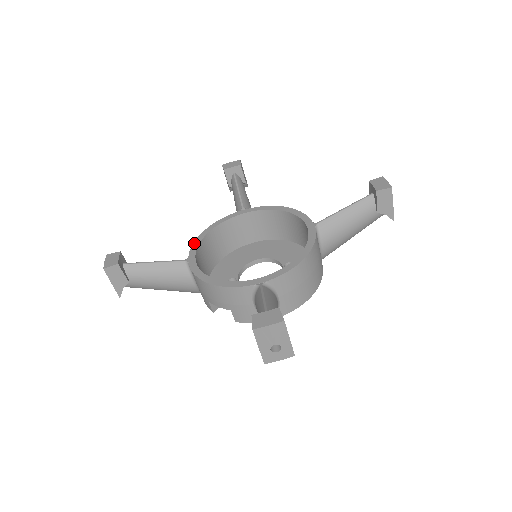
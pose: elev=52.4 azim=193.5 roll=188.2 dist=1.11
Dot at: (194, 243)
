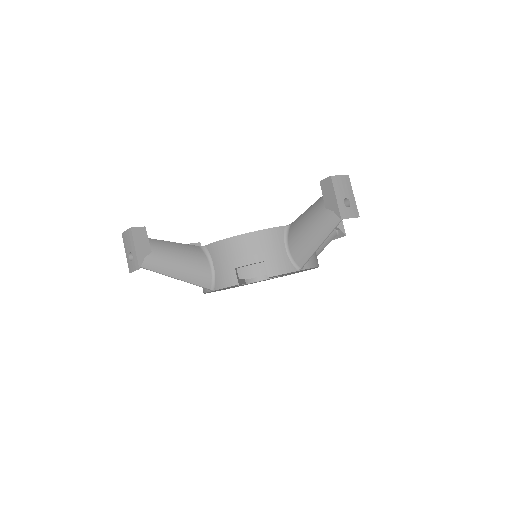
Dot at: occluded
